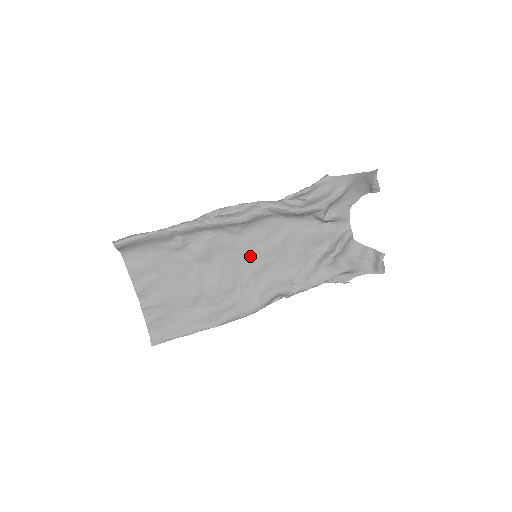
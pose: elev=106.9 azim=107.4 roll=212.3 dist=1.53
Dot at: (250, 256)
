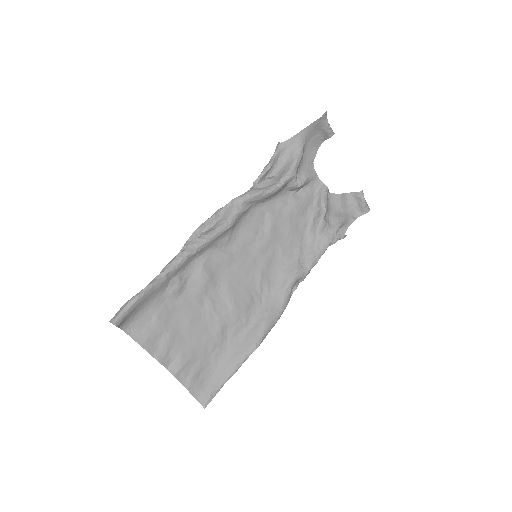
Dot at: (250, 259)
